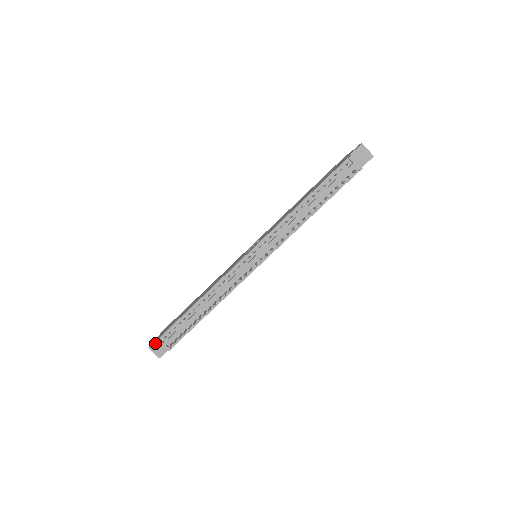
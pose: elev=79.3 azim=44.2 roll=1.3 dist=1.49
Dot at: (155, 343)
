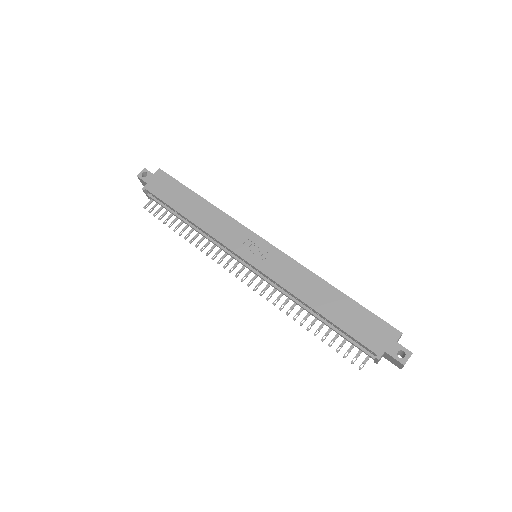
Dot at: (143, 181)
